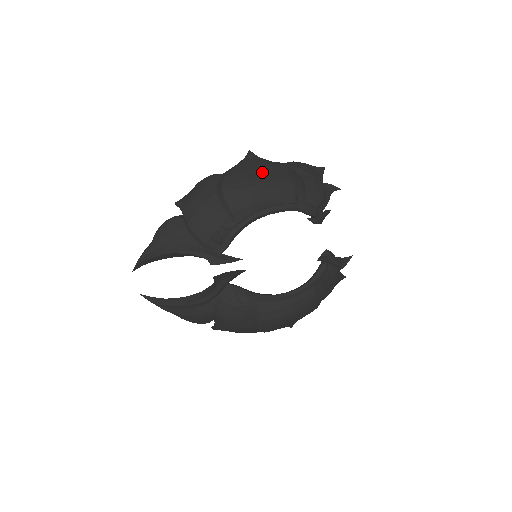
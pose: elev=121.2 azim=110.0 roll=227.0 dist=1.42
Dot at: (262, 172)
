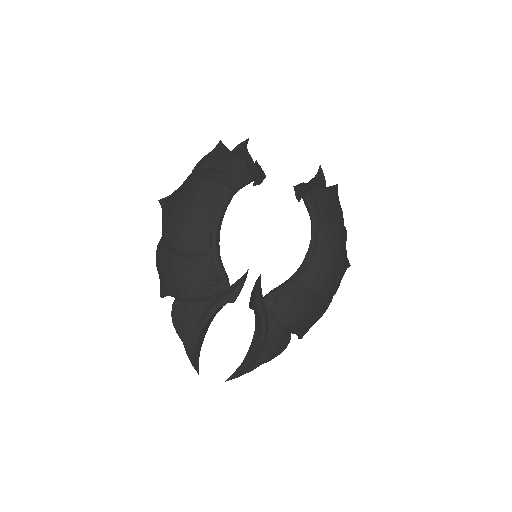
Dot at: (181, 201)
